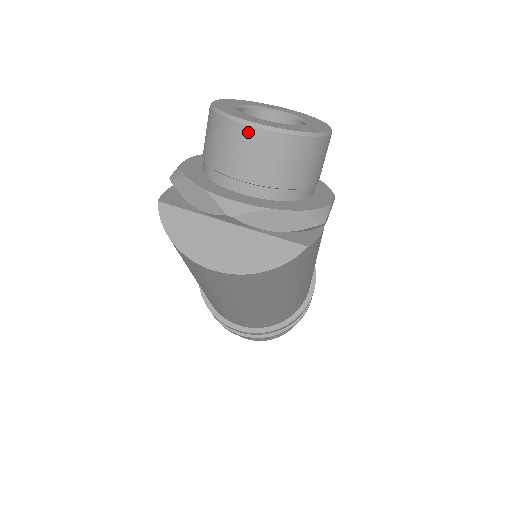
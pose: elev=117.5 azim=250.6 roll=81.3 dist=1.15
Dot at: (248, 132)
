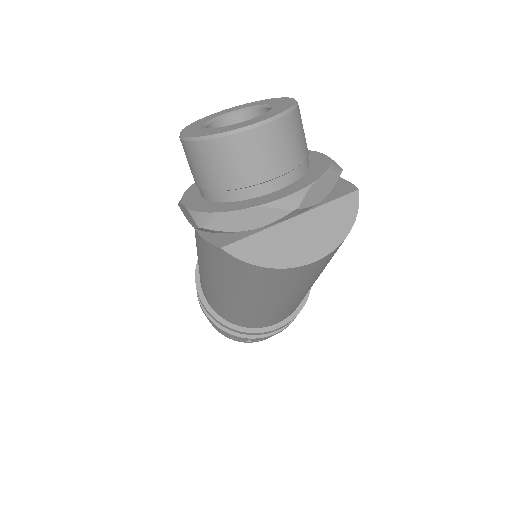
Dot at: (258, 134)
